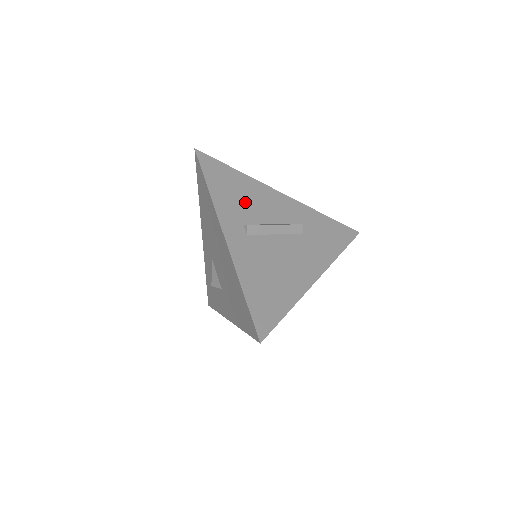
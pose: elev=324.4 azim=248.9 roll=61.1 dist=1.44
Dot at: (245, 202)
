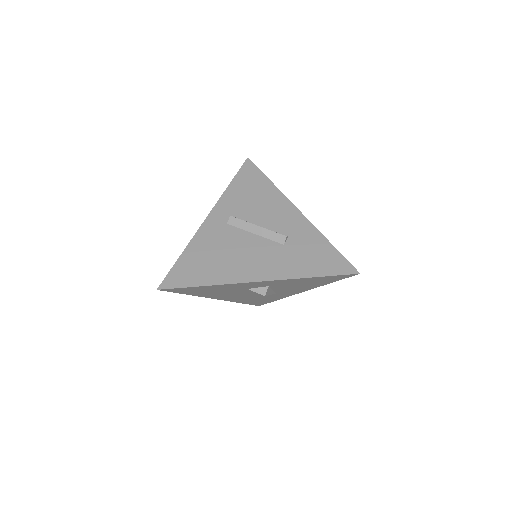
Dot at: (252, 203)
